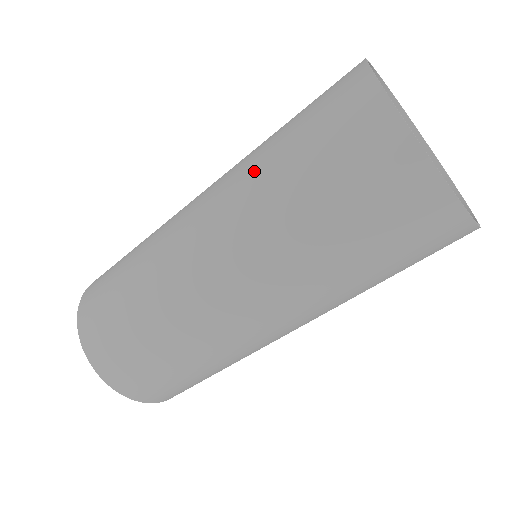
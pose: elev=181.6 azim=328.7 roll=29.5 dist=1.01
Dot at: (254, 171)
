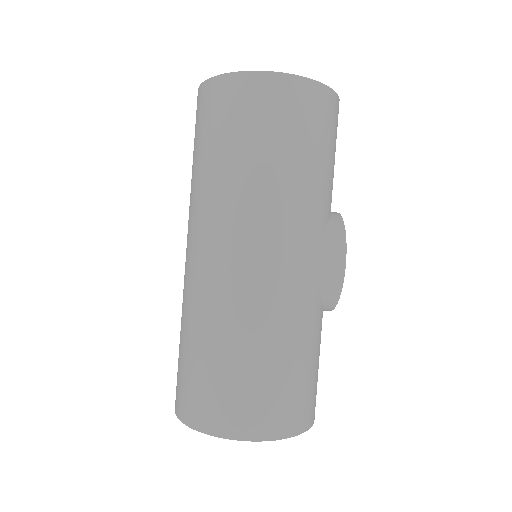
Dot at: occluded
